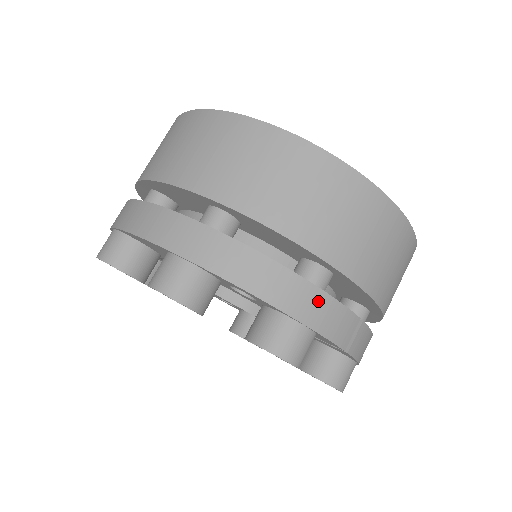
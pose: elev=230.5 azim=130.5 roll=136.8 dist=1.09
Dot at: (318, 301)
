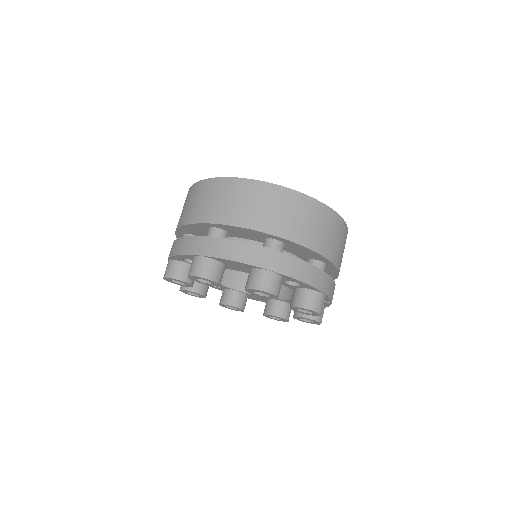
Dot at: (328, 281)
